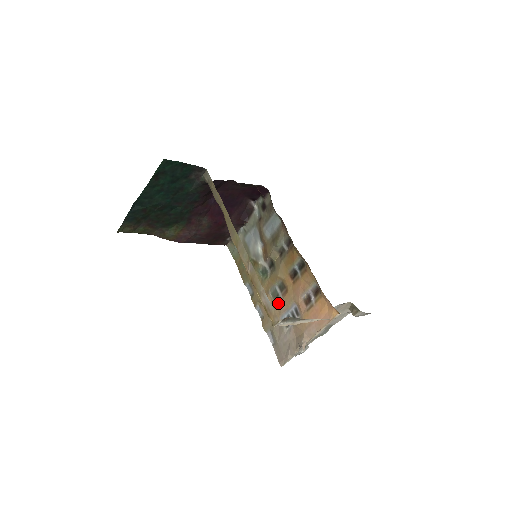
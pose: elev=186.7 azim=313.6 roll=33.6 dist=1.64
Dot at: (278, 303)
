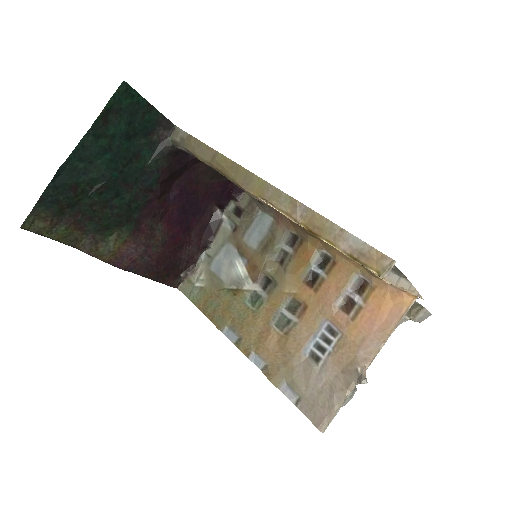
Dot at: (293, 332)
